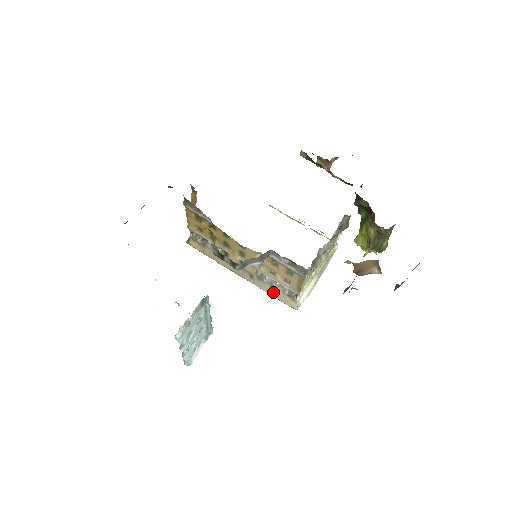
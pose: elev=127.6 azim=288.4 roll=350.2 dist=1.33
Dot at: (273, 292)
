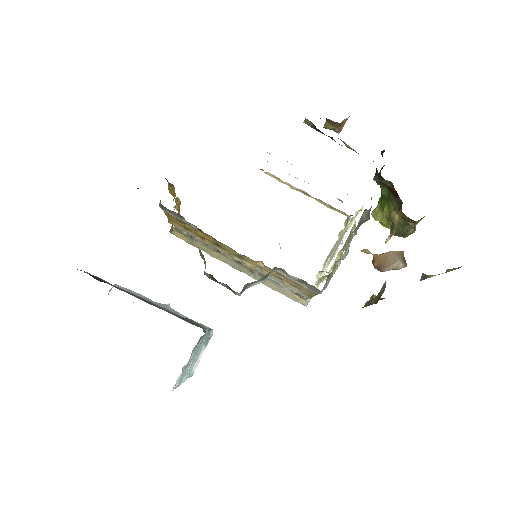
Dot at: (278, 289)
